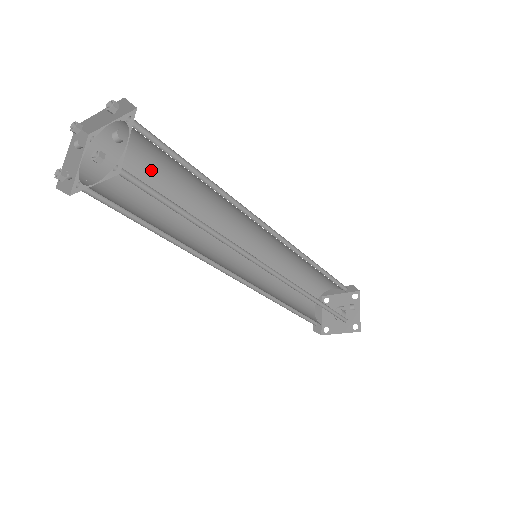
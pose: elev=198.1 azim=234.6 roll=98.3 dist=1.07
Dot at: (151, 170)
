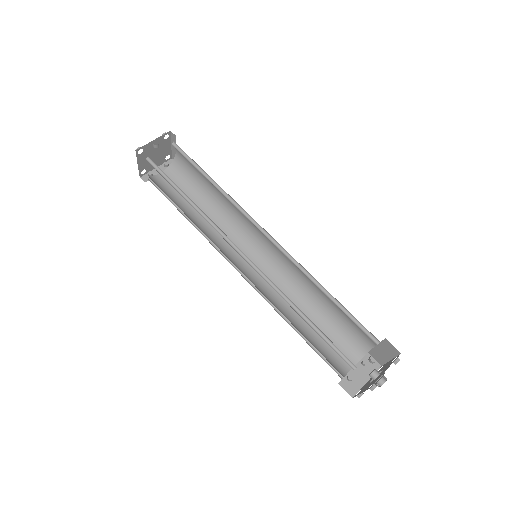
Dot at: (199, 182)
